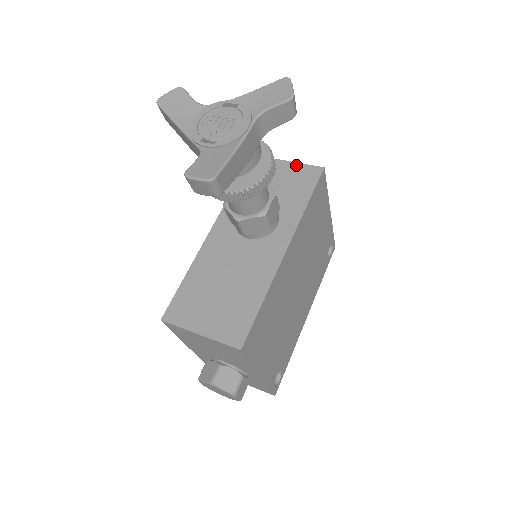
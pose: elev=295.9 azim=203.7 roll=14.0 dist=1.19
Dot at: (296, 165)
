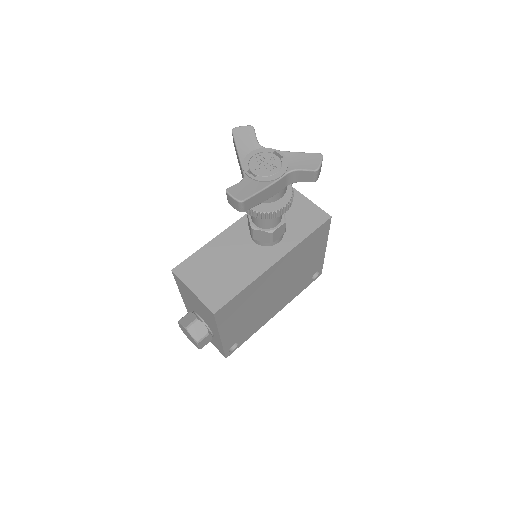
Dot at: (313, 205)
